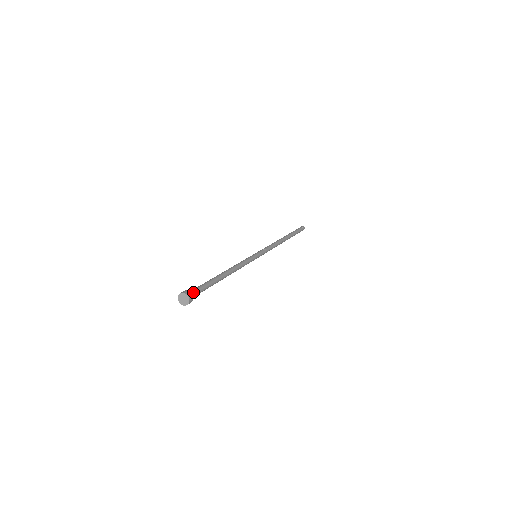
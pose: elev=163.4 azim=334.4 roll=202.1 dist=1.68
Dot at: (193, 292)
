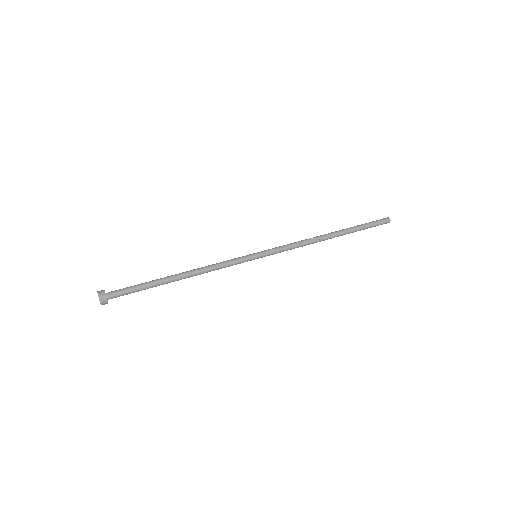
Dot at: (114, 294)
